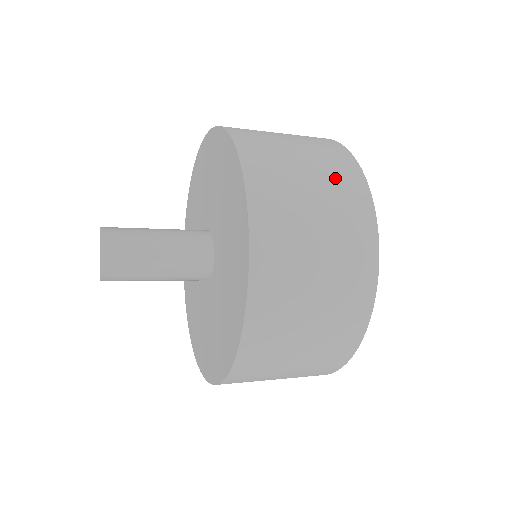
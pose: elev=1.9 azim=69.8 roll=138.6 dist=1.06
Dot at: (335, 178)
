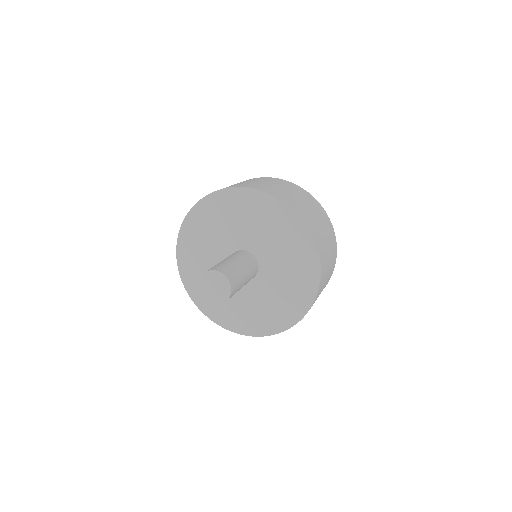
Dot at: (333, 253)
